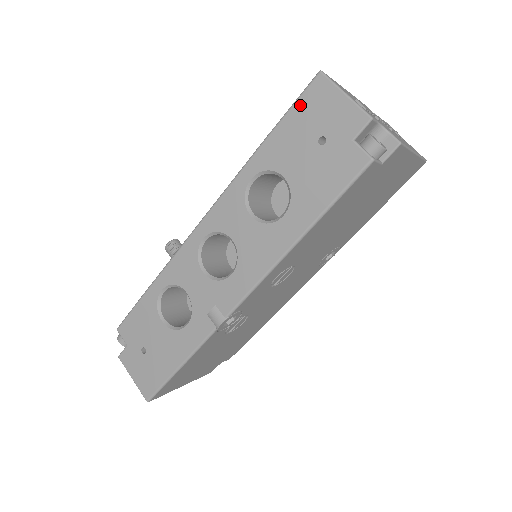
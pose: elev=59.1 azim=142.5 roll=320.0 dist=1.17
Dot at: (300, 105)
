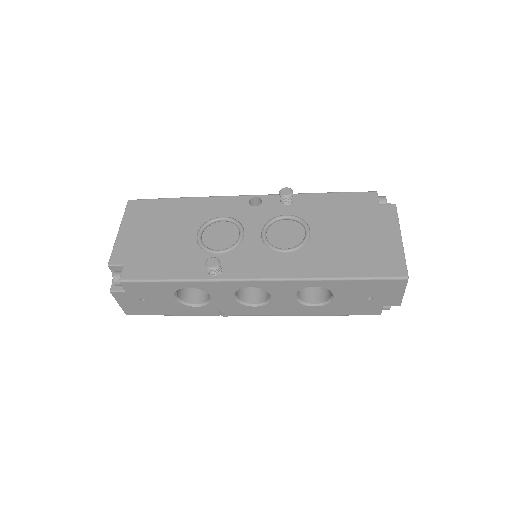
Dot at: (381, 282)
